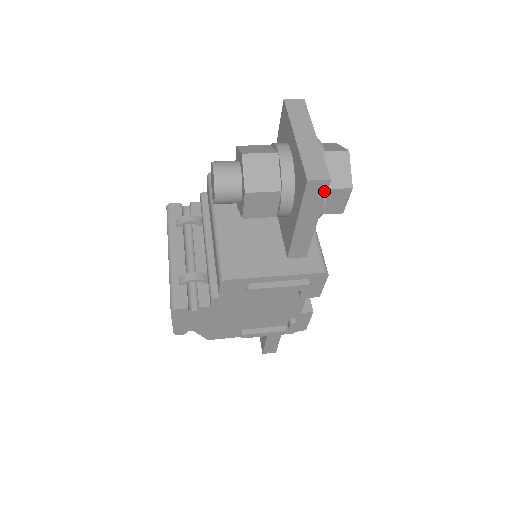
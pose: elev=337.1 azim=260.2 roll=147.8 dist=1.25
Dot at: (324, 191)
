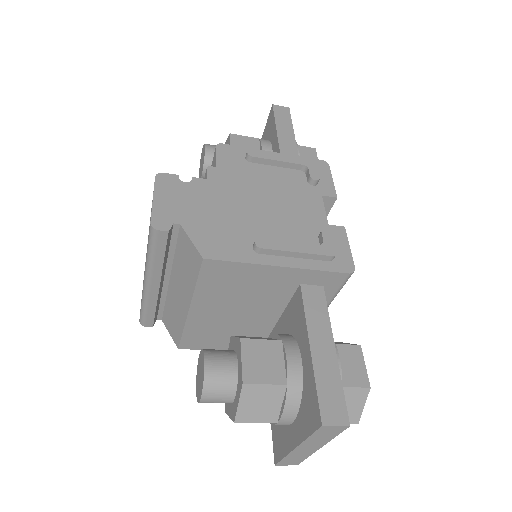
Dot at: (288, 115)
